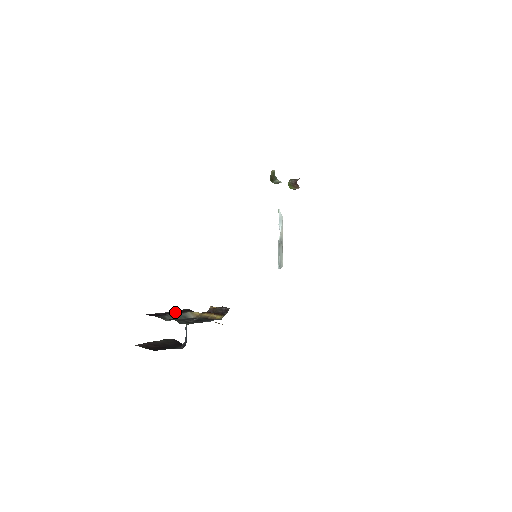
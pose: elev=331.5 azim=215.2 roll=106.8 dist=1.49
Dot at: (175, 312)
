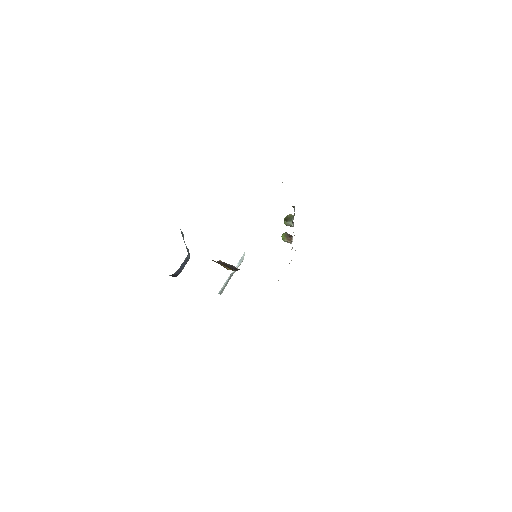
Dot at: occluded
